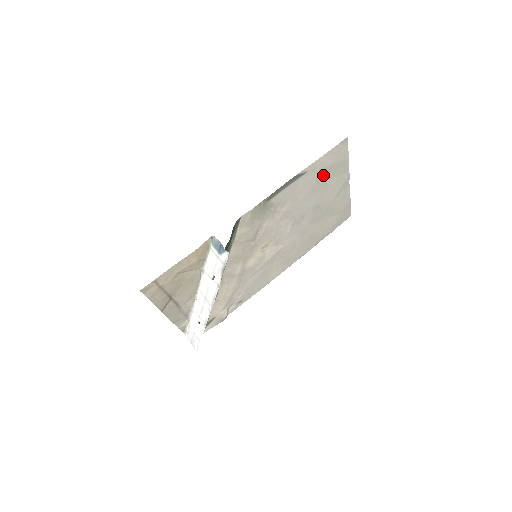
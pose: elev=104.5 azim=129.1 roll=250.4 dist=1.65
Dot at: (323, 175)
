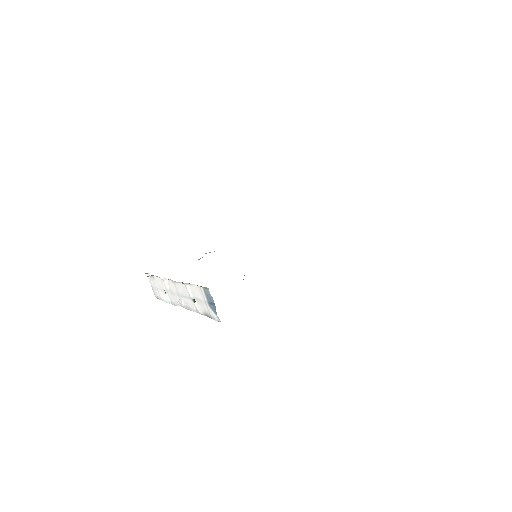
Dot at: occluded
